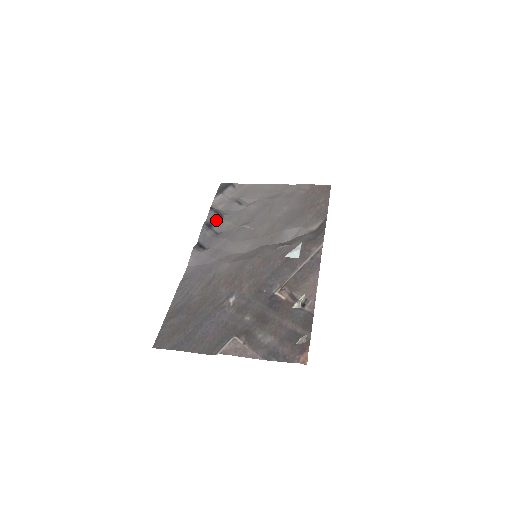
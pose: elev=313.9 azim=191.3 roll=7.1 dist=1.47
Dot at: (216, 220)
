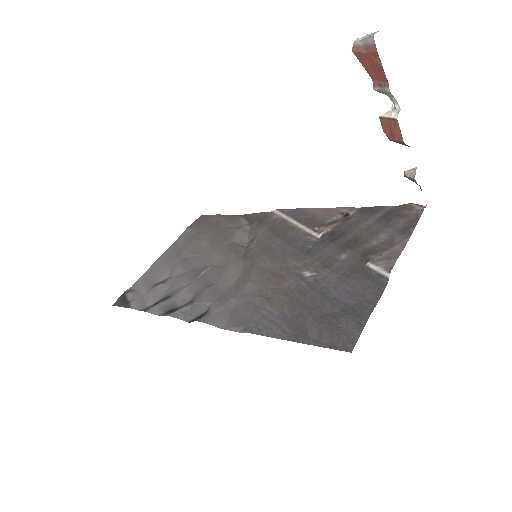
Dot at: (169, 303)
